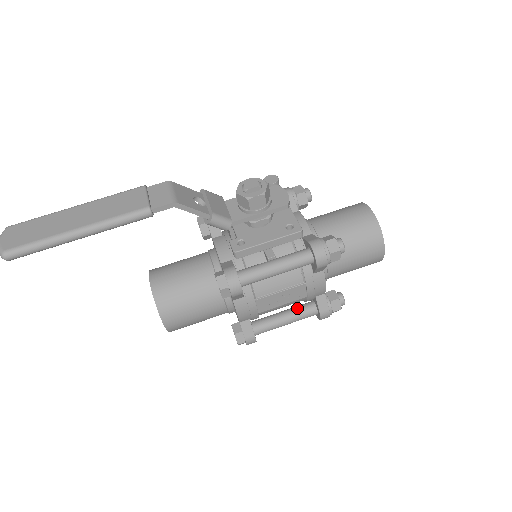
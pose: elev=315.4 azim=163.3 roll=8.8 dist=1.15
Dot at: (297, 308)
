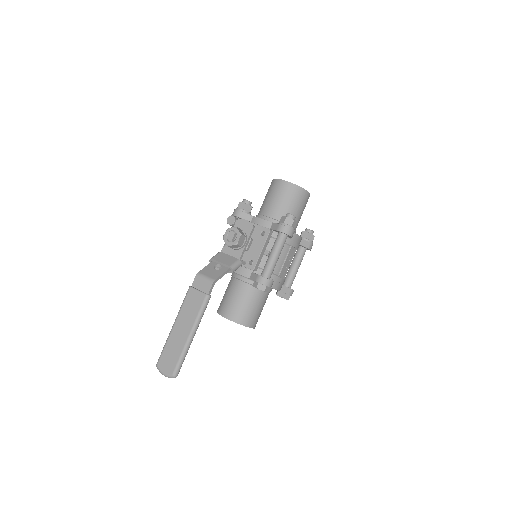
Dot at: (296, 257)
